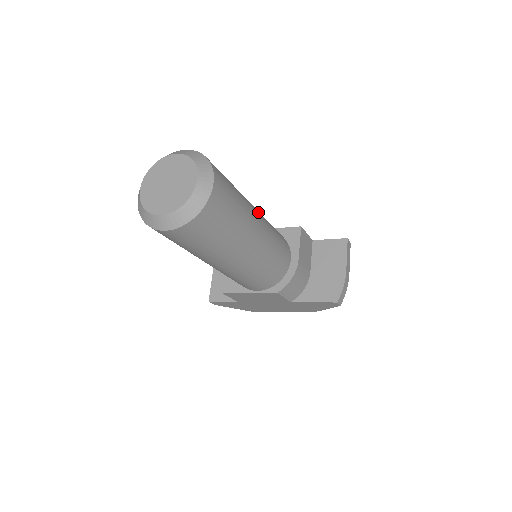
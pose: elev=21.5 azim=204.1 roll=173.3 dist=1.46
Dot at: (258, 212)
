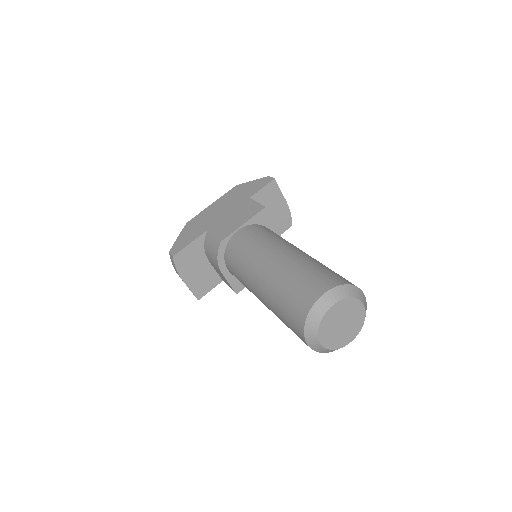
Dot at: (298, 249)
